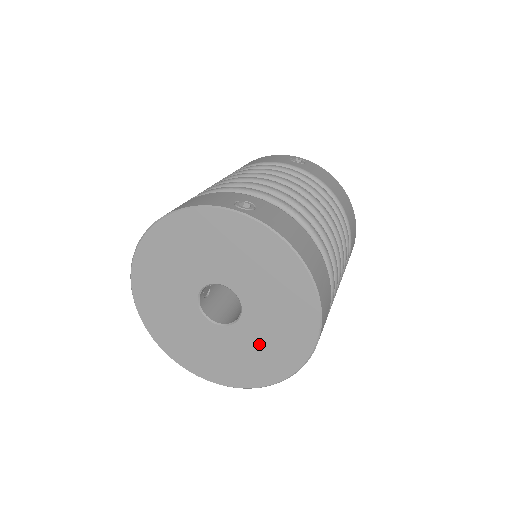
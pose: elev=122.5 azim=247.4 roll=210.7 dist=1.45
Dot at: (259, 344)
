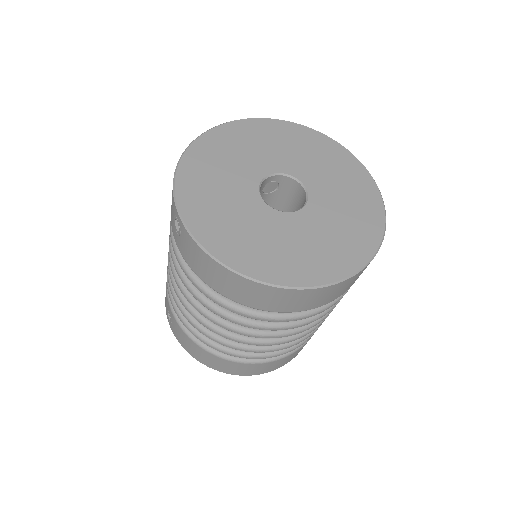
Dot at: (340, 205)
